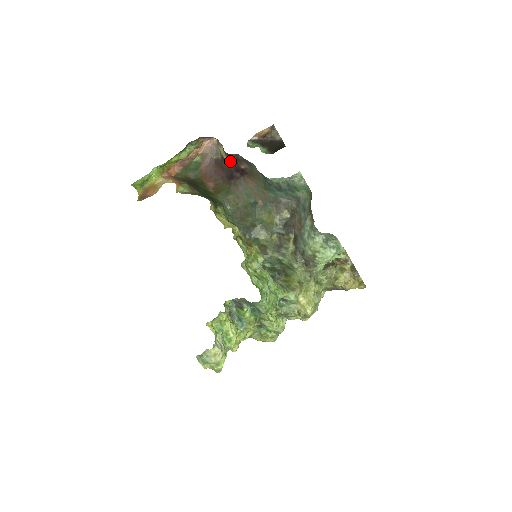
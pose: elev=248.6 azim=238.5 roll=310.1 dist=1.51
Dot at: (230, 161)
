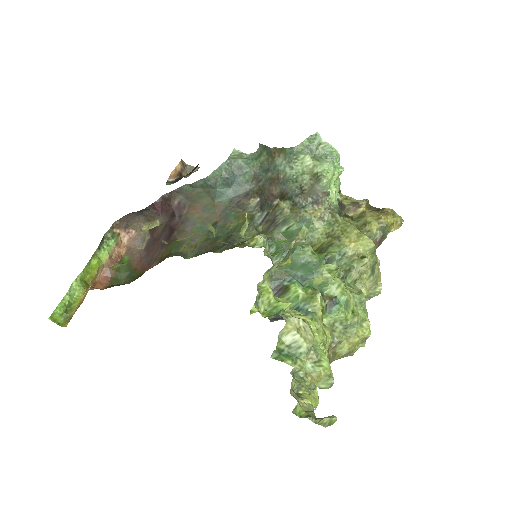
Dot at: (159, 216)
